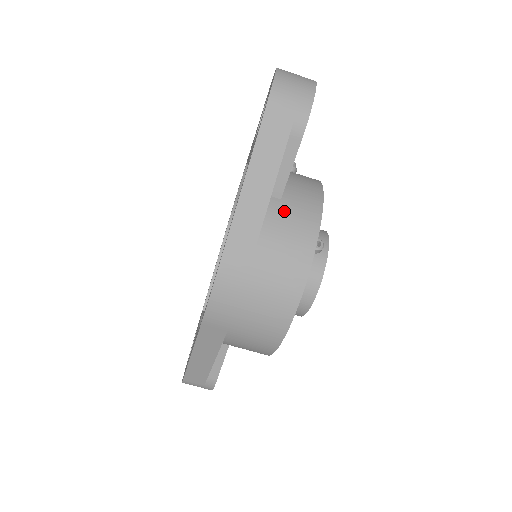
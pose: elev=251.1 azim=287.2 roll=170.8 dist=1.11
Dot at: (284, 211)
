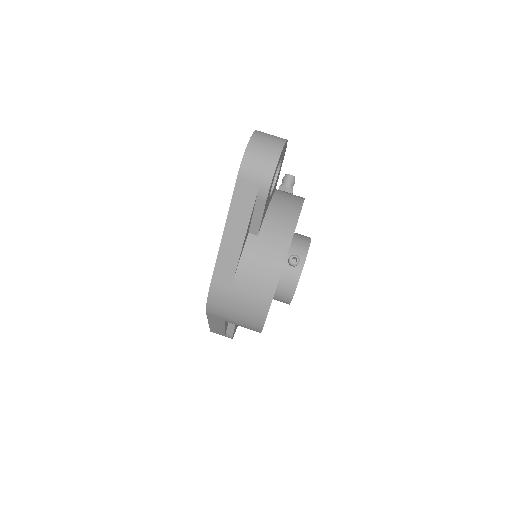
Dot at: (258, 246)
